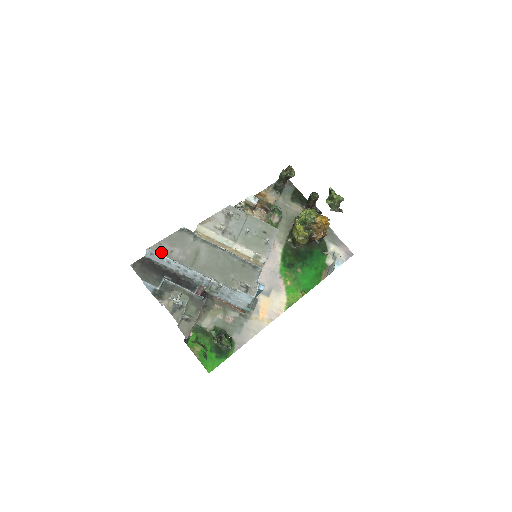
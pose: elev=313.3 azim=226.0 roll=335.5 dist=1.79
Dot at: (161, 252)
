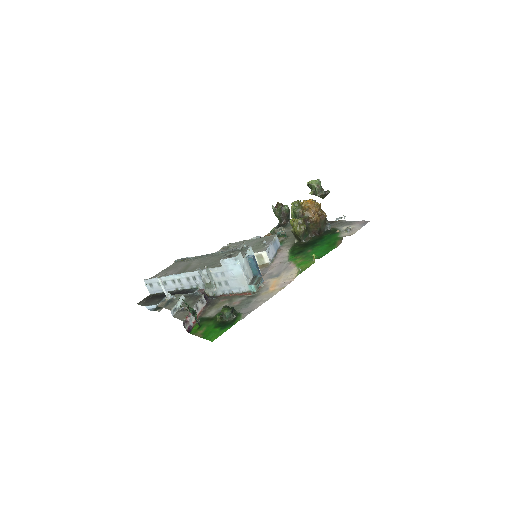
Dot at: (156, 278)
